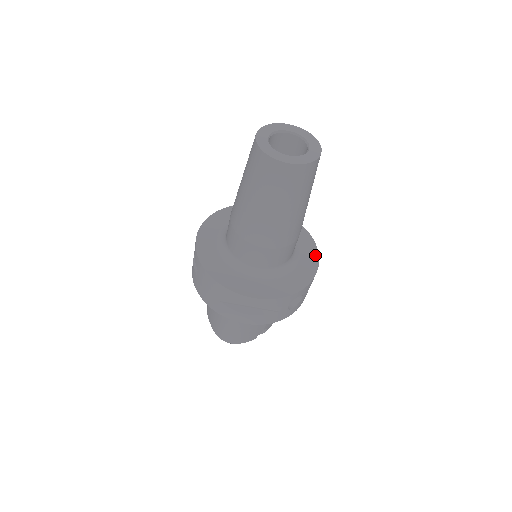
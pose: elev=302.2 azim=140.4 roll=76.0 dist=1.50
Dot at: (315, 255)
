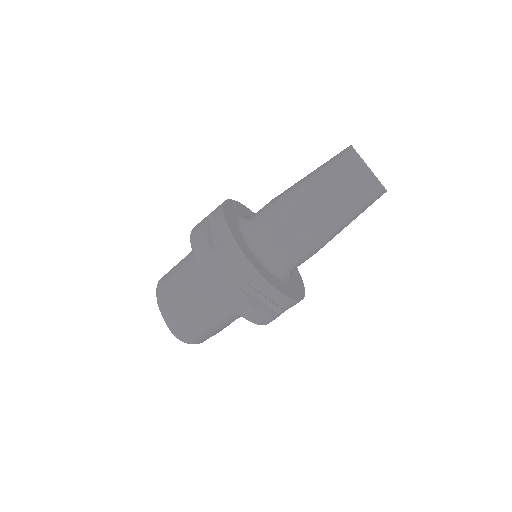
Dot at: (299, 274)
